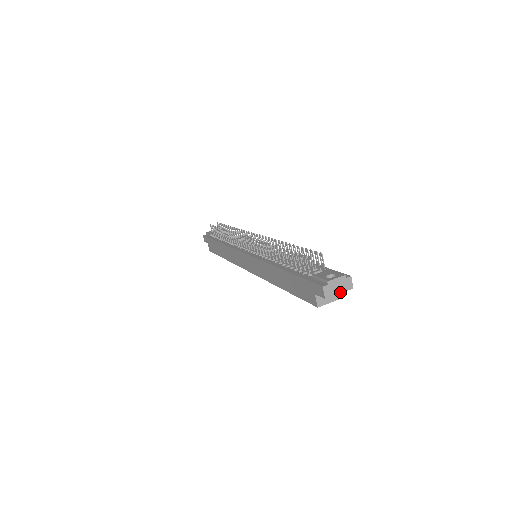
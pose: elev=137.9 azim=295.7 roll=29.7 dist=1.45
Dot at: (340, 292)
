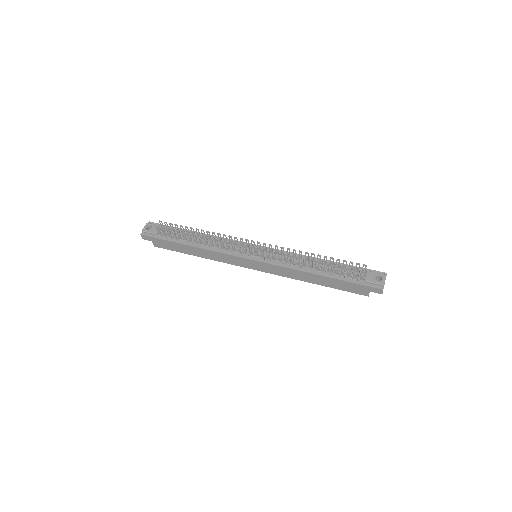
Dot at: occluded
